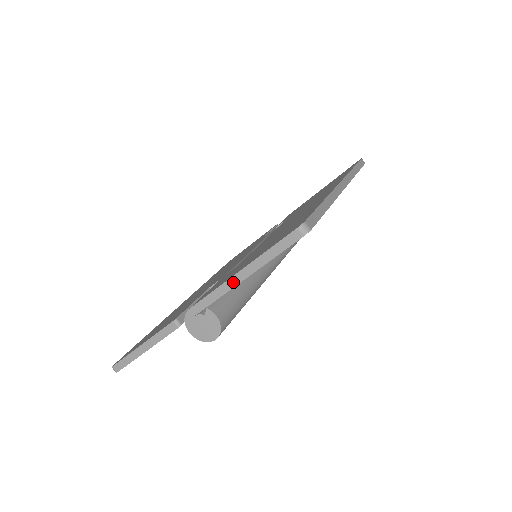
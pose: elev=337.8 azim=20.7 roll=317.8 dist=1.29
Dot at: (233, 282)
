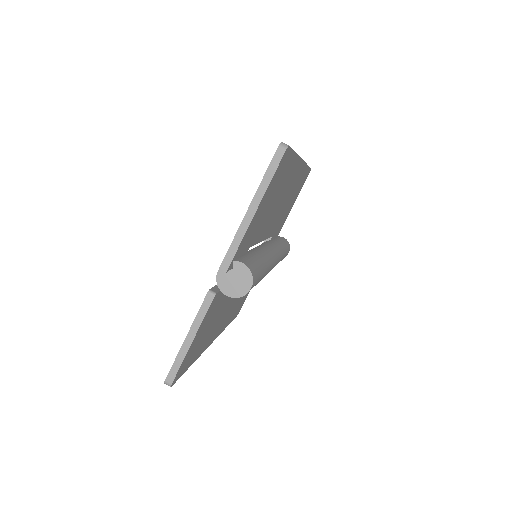
Dot at: (246, 222)
